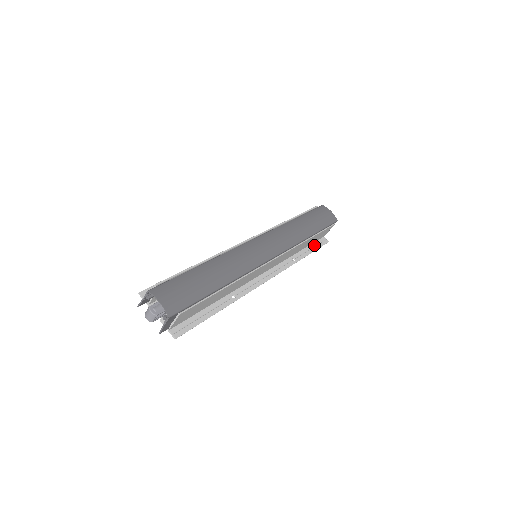
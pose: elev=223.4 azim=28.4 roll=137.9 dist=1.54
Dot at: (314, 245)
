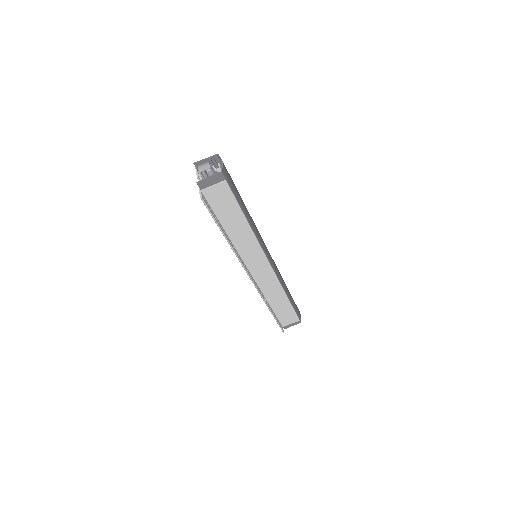
Dot at: (277, 318)
